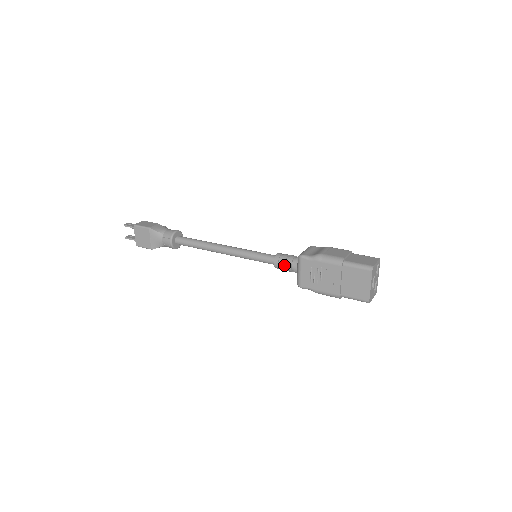
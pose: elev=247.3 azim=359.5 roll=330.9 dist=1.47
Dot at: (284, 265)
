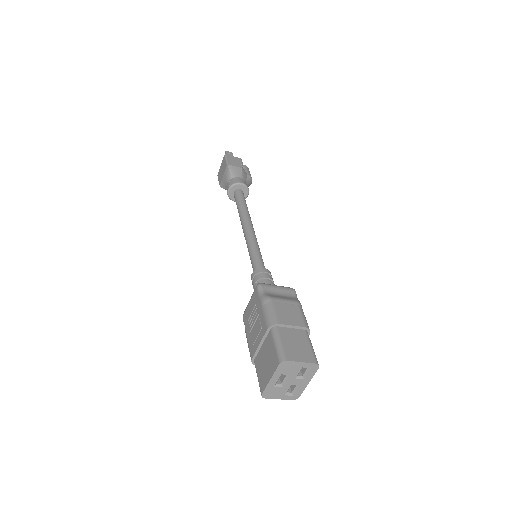
Dot at: (254, 283)
